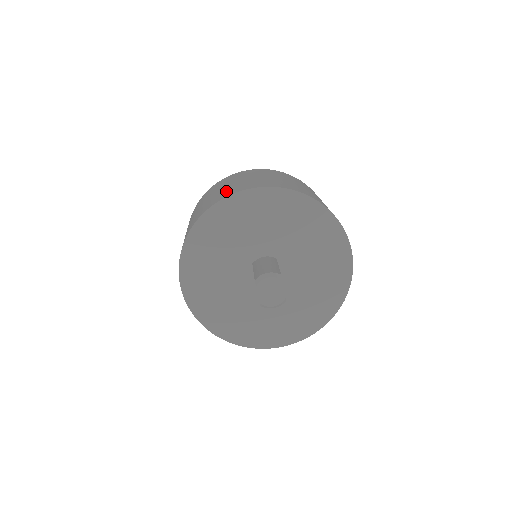
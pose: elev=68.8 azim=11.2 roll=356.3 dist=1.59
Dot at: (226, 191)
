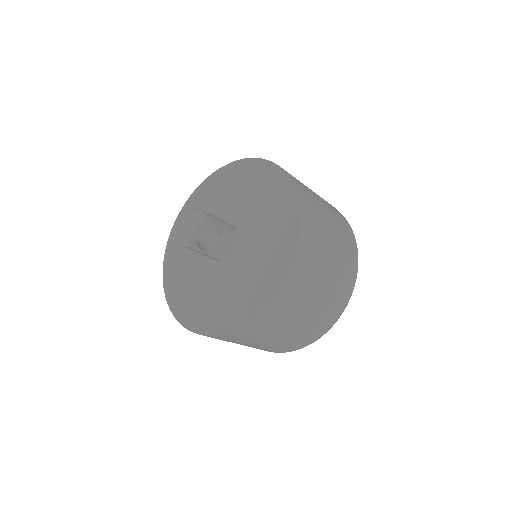
Dot at: occluded
